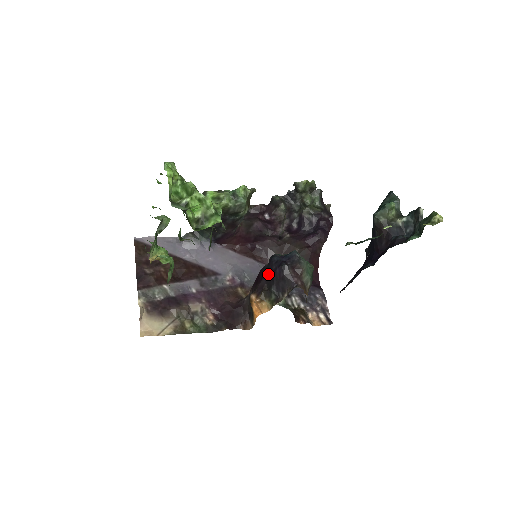
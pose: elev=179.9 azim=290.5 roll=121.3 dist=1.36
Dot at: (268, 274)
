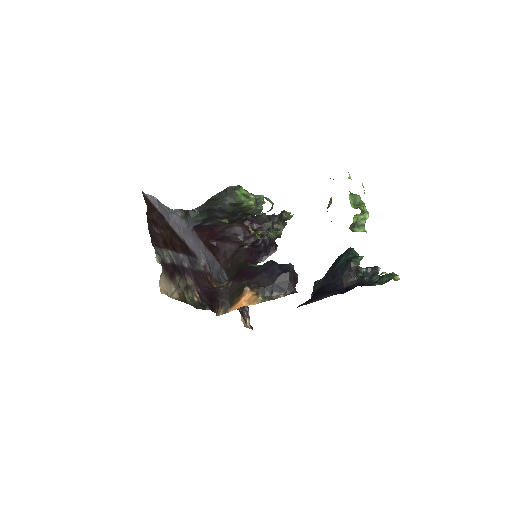
Dot at: (267, 274)
